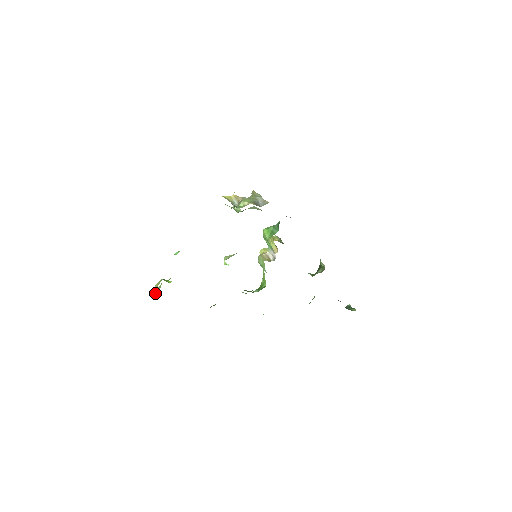
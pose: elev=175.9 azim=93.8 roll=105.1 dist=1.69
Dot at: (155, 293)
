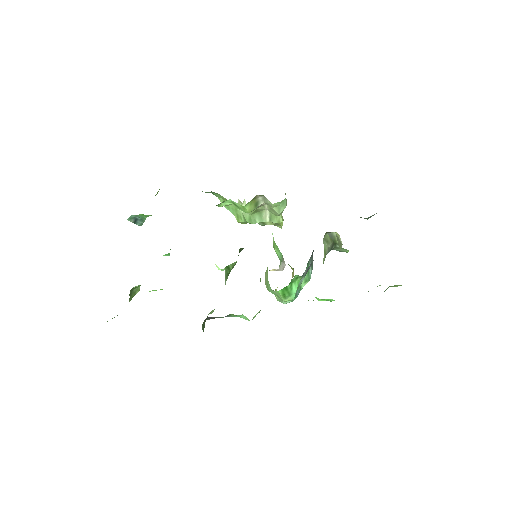
Dot at: occluded
